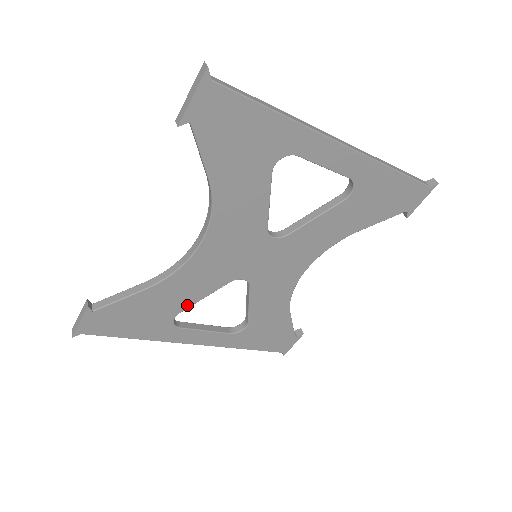
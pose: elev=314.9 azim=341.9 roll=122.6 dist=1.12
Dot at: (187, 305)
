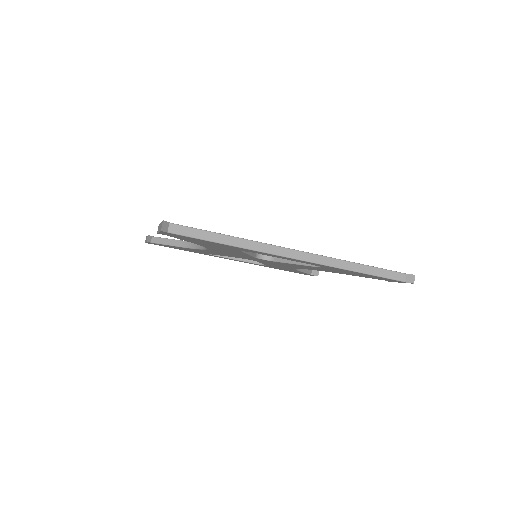
Dot at: (213, 254)
